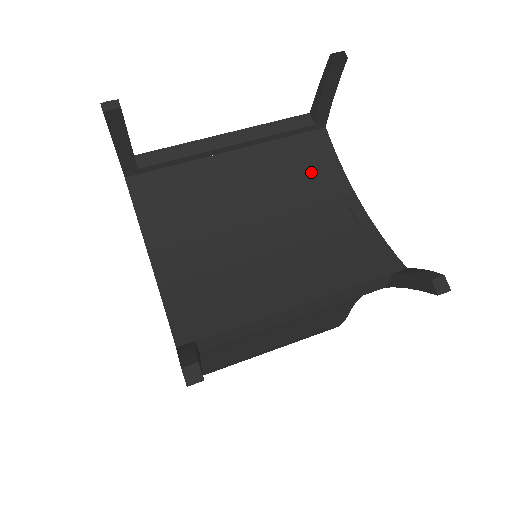
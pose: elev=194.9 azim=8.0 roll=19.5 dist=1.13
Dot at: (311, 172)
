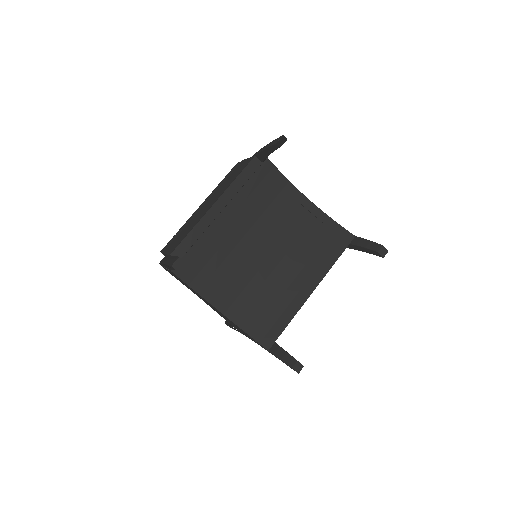
Dot at: (273, 196)
